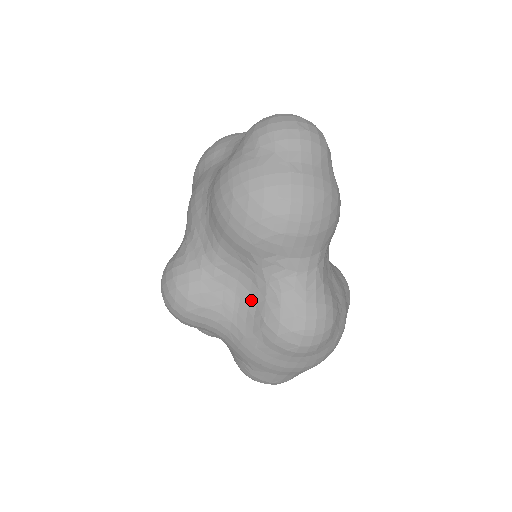
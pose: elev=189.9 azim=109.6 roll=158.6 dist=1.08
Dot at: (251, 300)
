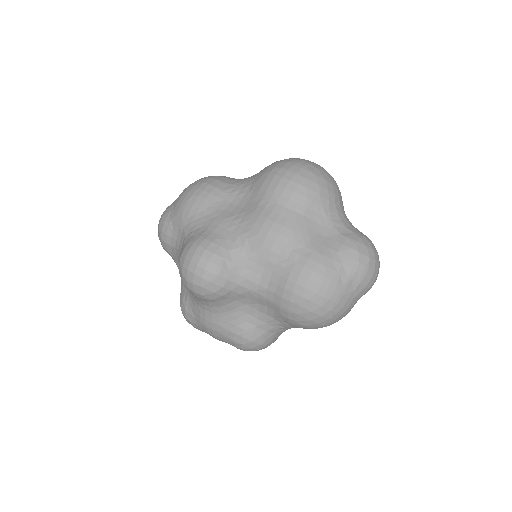
Dot at: (246, 317)
